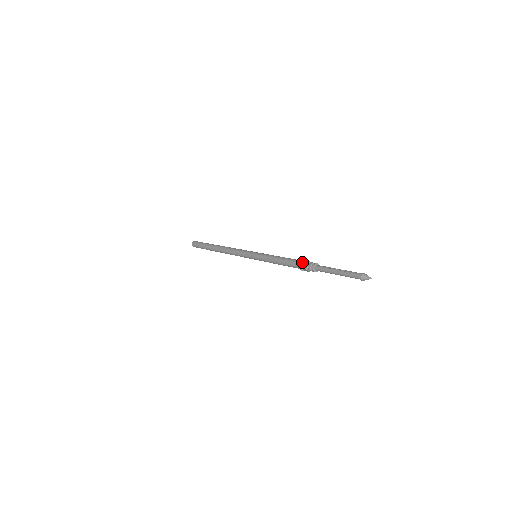
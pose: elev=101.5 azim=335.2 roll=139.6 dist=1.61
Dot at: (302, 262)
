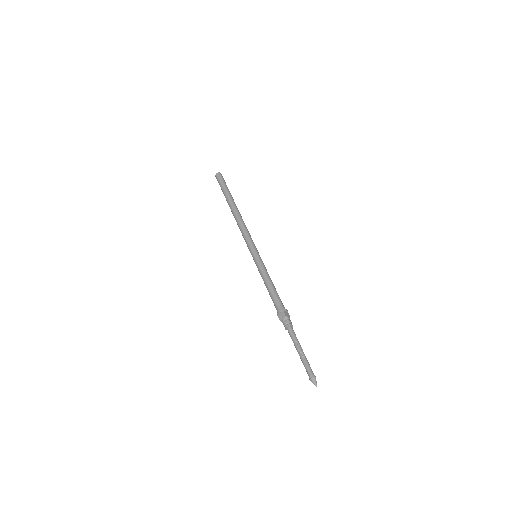
Dot at: (281, 313)
